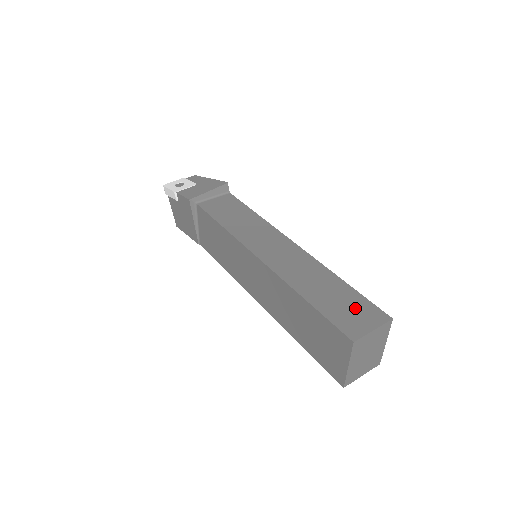
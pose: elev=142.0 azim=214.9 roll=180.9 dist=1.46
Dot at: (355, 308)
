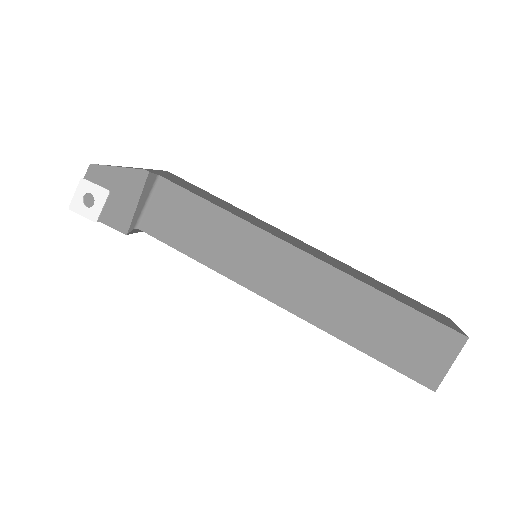
Dot at: (421, 340)
